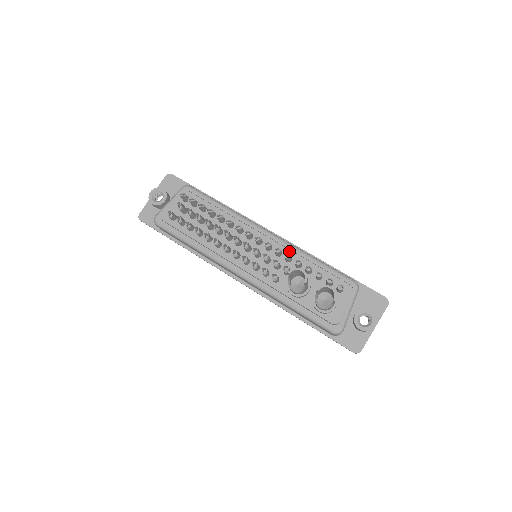
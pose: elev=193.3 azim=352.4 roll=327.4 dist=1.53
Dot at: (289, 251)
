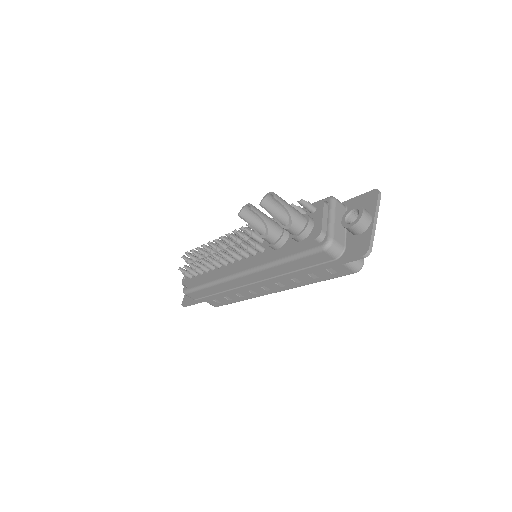
Dot at: occluded
